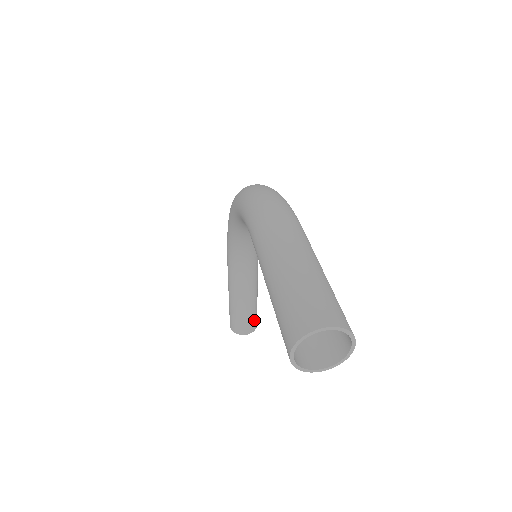
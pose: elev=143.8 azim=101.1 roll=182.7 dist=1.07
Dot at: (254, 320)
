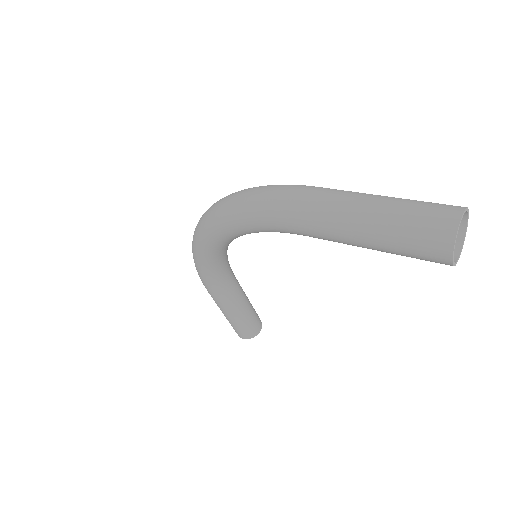
Dot at: (257, 315)
